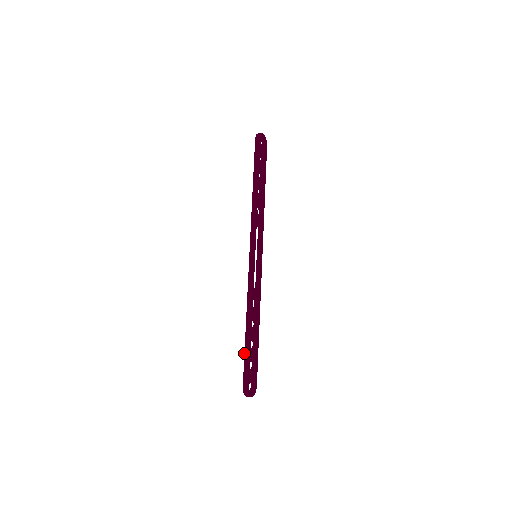
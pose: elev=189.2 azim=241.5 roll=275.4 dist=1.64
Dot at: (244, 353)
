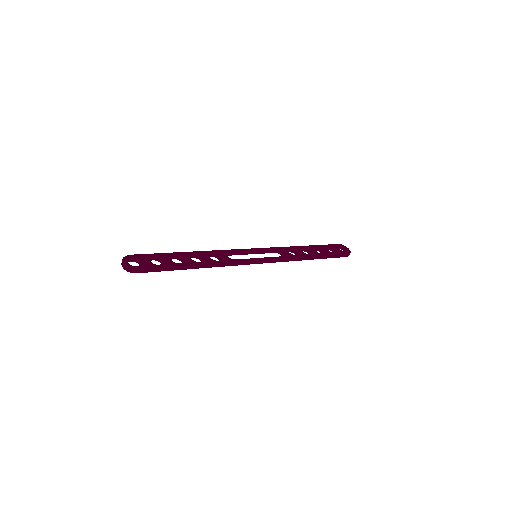
Dot at: occluded
